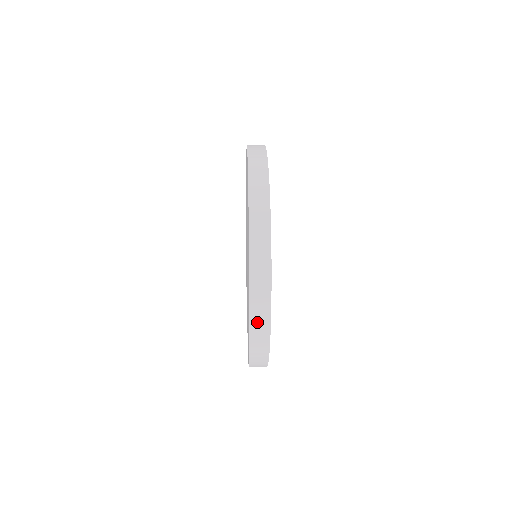
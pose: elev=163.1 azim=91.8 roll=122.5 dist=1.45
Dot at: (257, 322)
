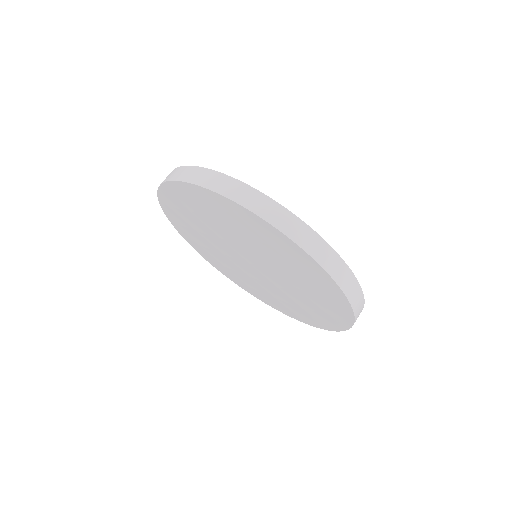
Dot at: occluded
